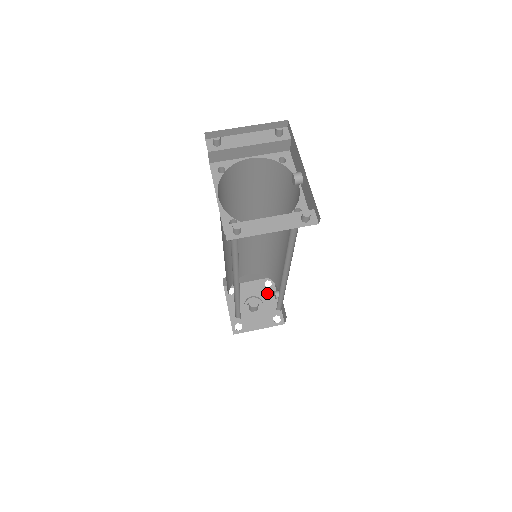
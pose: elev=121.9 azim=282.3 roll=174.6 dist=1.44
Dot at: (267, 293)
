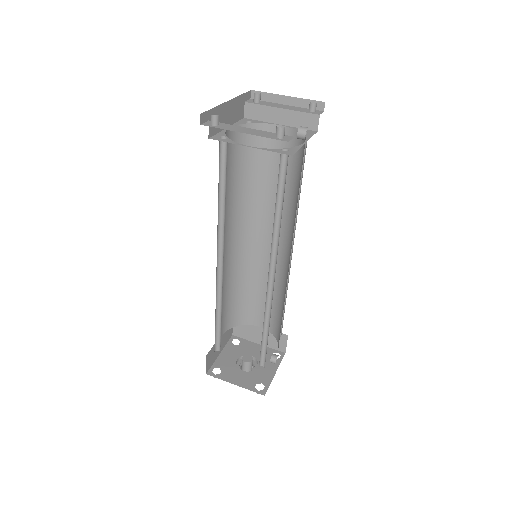
Dot at: (269, 361)
